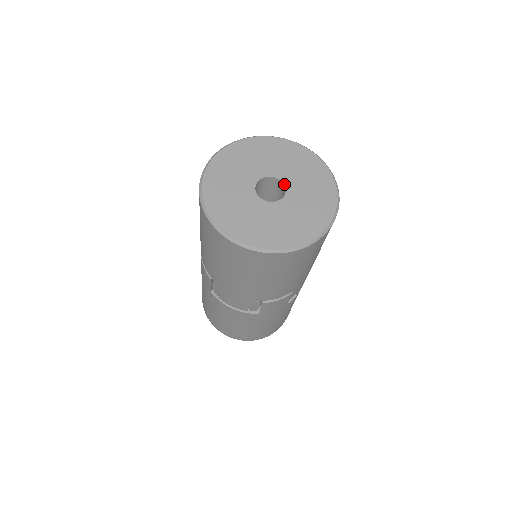
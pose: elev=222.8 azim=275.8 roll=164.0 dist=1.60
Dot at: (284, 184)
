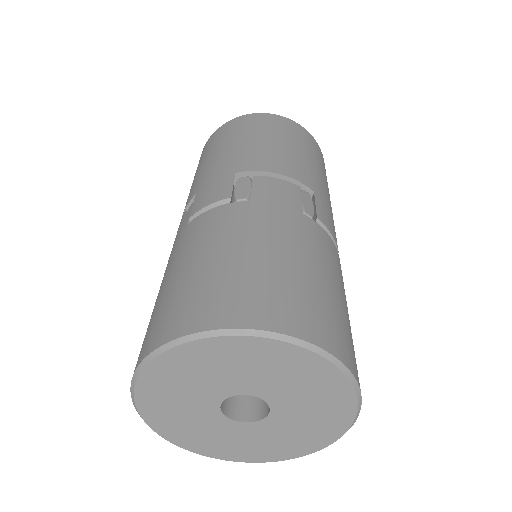
Dot at: occluded
